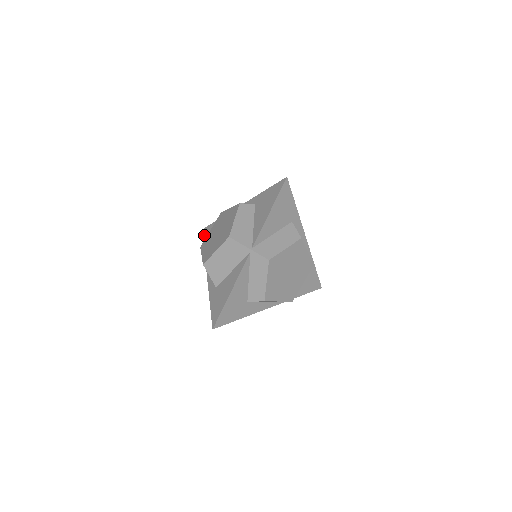
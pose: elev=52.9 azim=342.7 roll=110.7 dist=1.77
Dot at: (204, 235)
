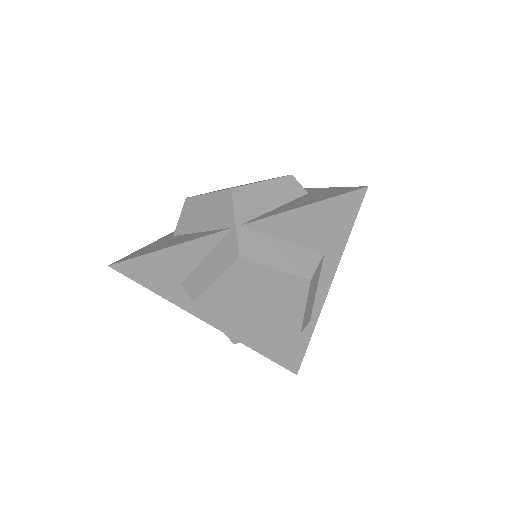
Dot at: occluded
